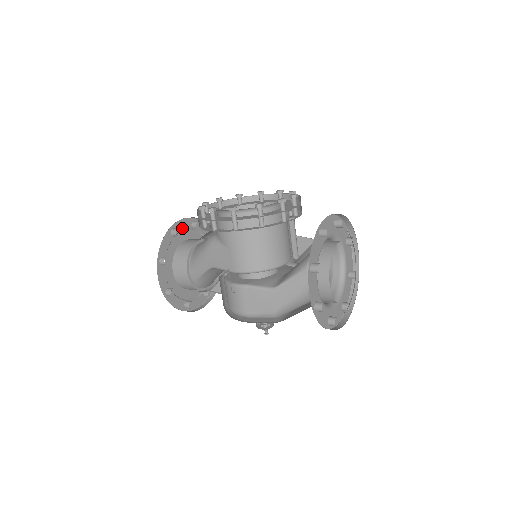
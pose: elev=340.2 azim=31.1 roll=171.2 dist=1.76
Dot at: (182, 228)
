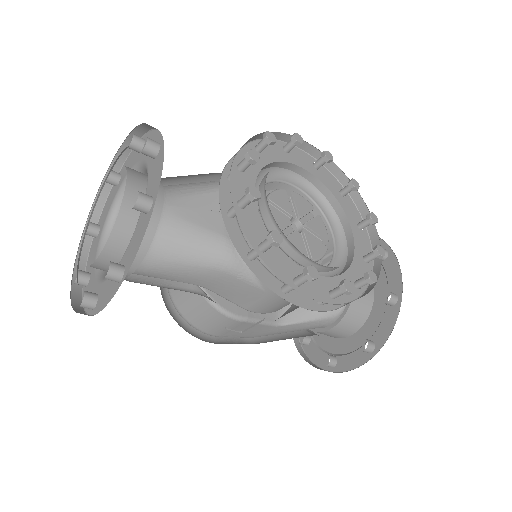
Dot at: occluded
